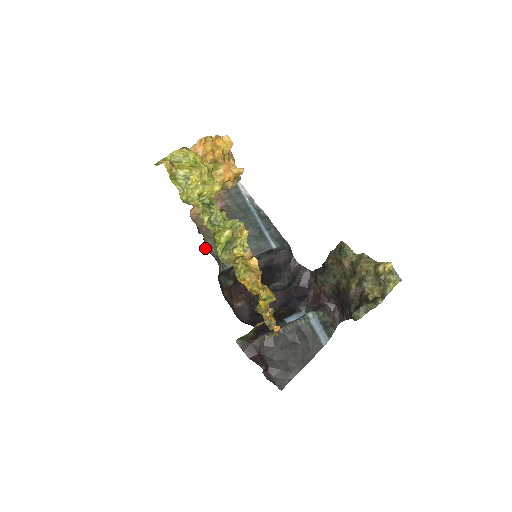
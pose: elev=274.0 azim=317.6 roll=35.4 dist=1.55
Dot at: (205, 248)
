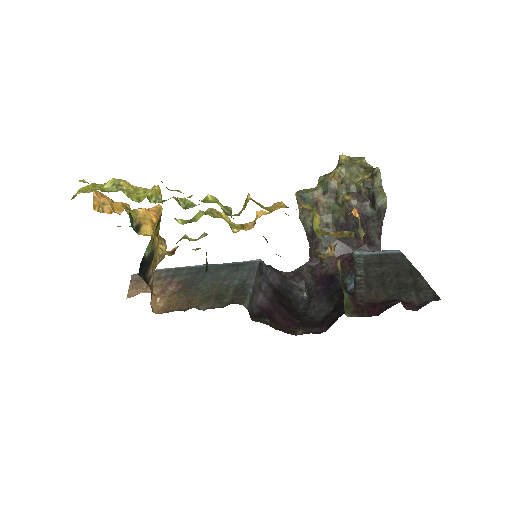
Dot at: occluded
